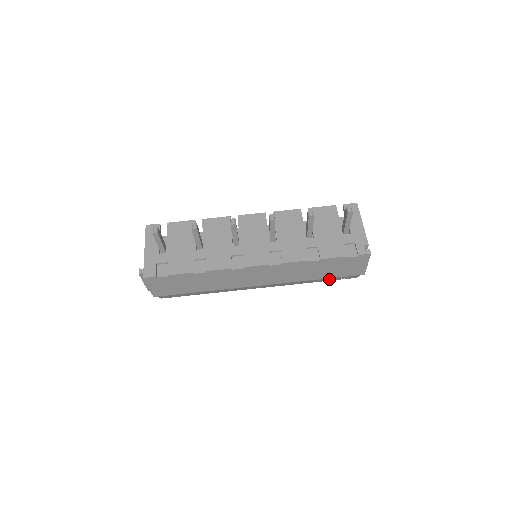
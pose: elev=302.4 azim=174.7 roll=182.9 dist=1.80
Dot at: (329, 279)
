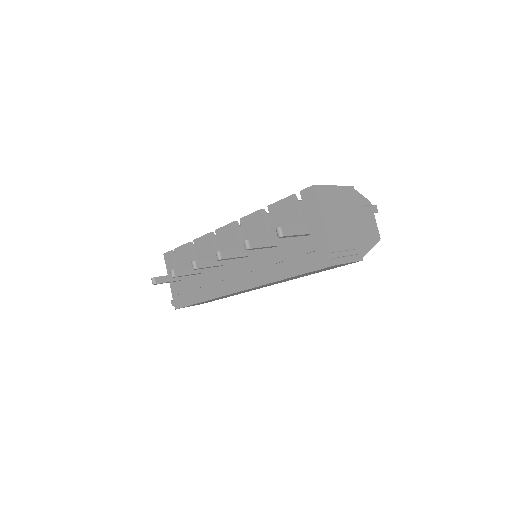
Dot at: occluded
